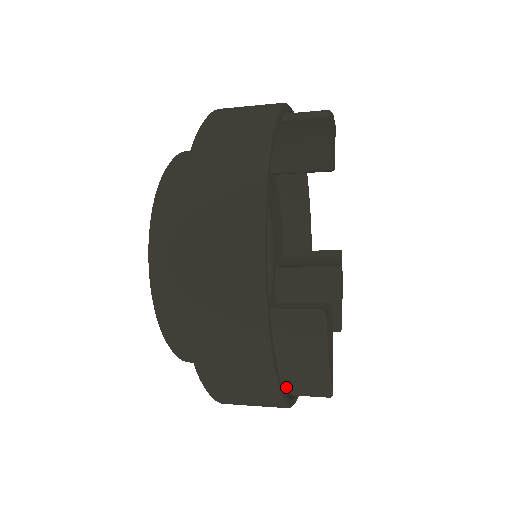
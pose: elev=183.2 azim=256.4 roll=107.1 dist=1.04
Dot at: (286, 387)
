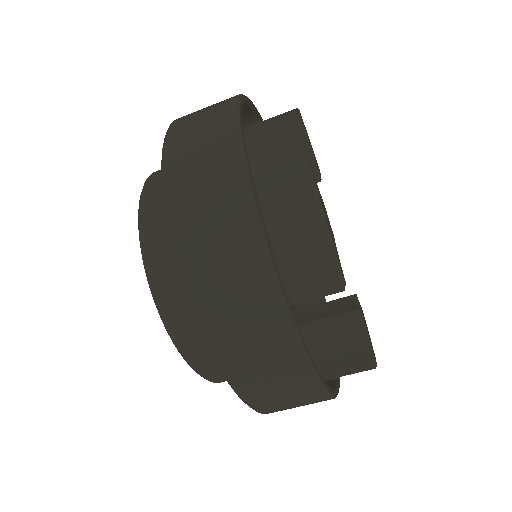
Dot at: (283, 272)
